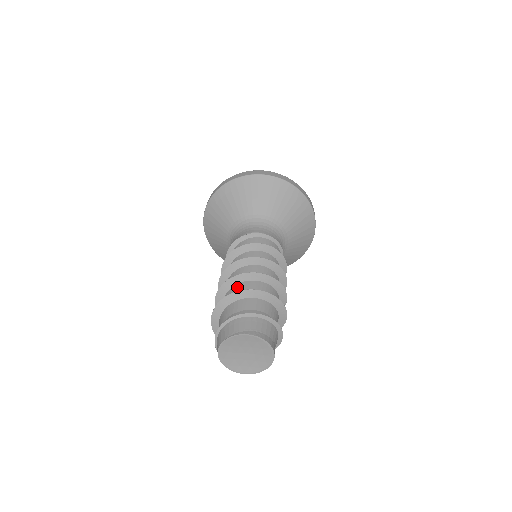
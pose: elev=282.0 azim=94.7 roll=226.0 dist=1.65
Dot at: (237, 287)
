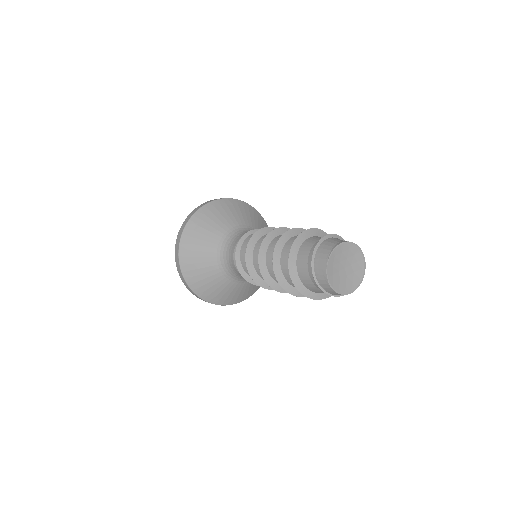
Dot at: (287, 246)
